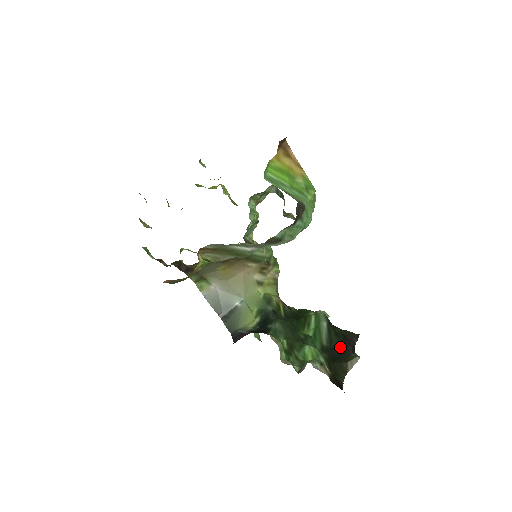
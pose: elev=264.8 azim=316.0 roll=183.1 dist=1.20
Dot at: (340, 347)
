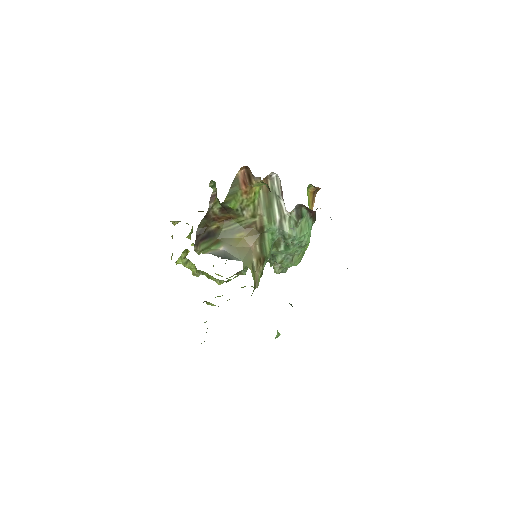
Dot at: occluded
